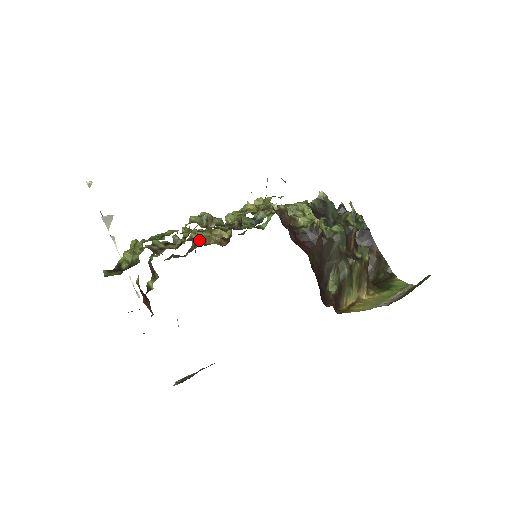
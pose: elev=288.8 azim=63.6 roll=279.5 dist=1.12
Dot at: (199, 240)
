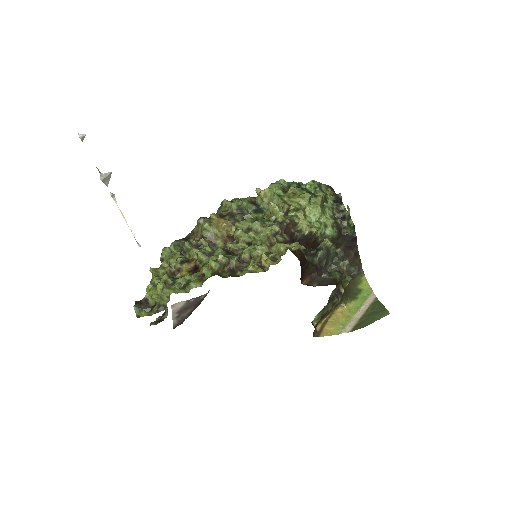
Dot at: (206, 236)
